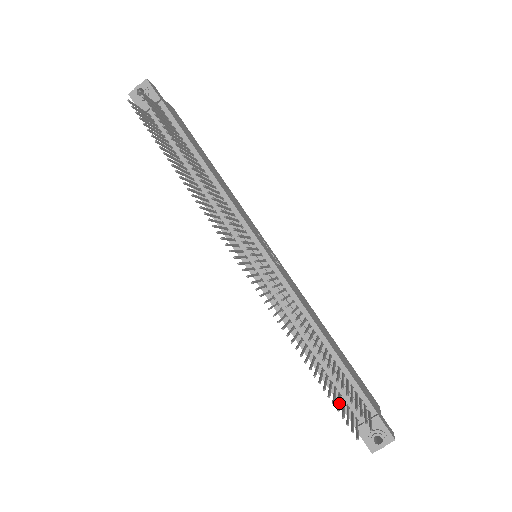
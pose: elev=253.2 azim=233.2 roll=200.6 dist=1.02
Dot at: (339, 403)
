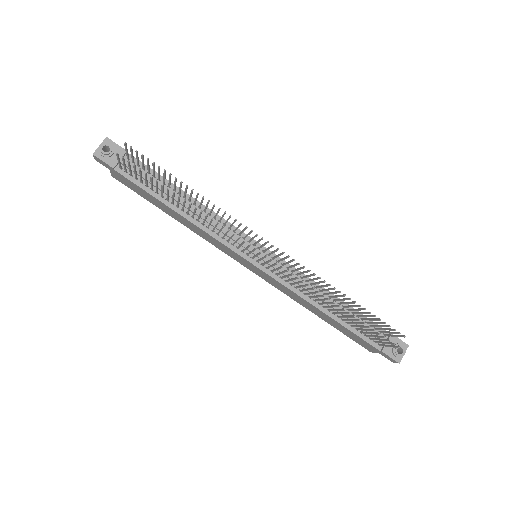
Dot at: (372, 332)
